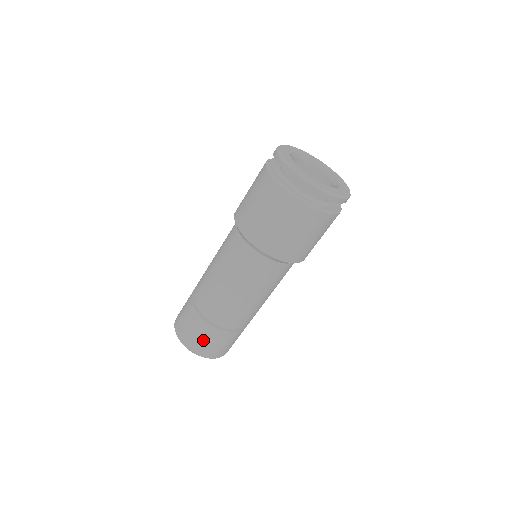
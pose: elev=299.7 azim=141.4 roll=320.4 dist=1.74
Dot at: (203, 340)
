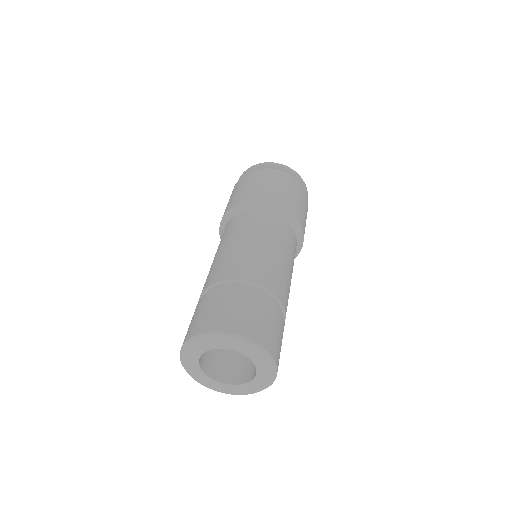
Dot at: (254, 314)
